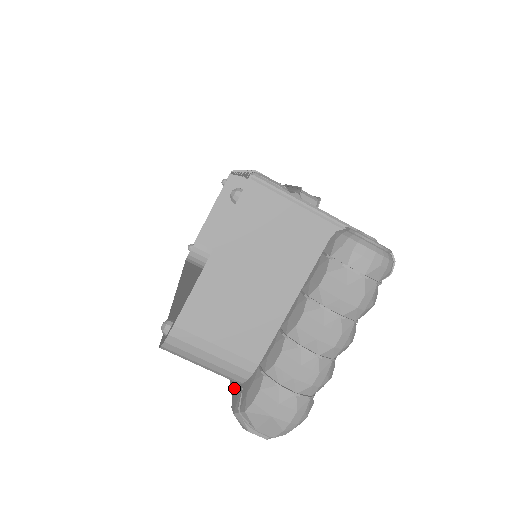
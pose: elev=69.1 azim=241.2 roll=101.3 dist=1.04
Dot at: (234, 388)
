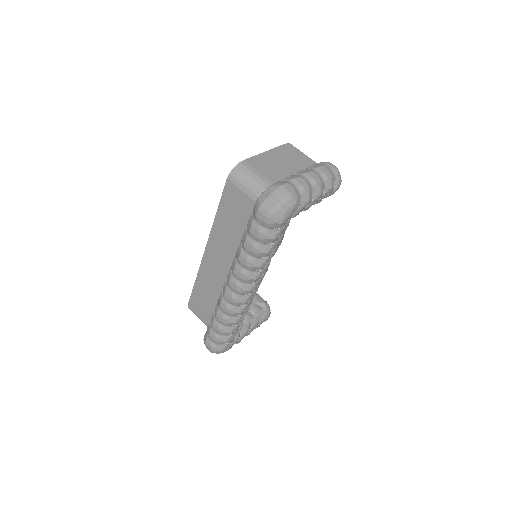
Dot at: occluded
